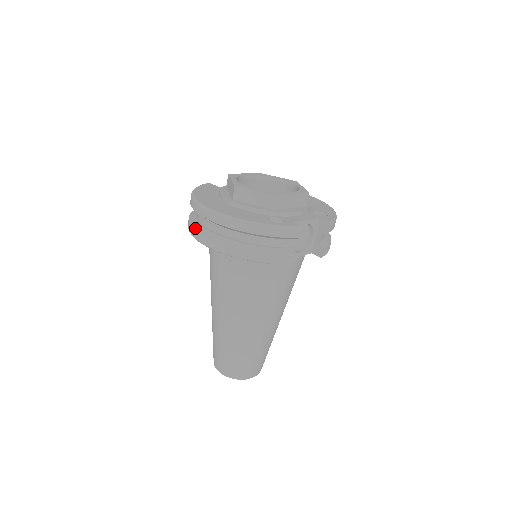
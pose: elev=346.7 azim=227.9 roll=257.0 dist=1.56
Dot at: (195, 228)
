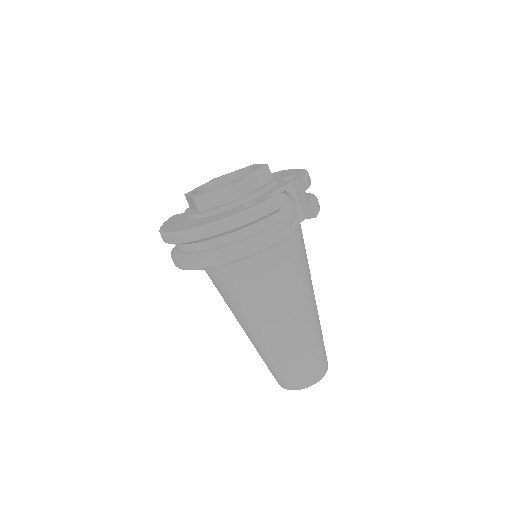
Dot at: (180, 260)
